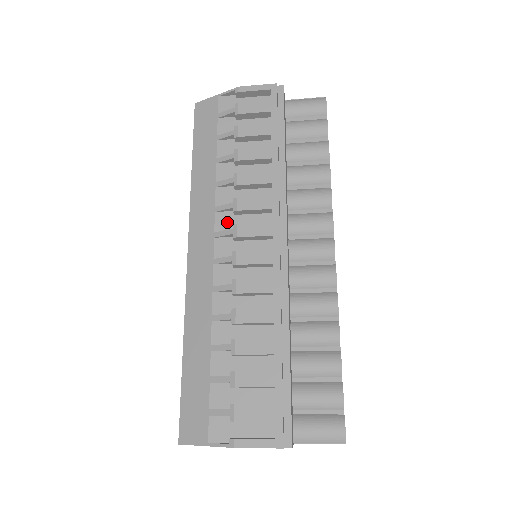
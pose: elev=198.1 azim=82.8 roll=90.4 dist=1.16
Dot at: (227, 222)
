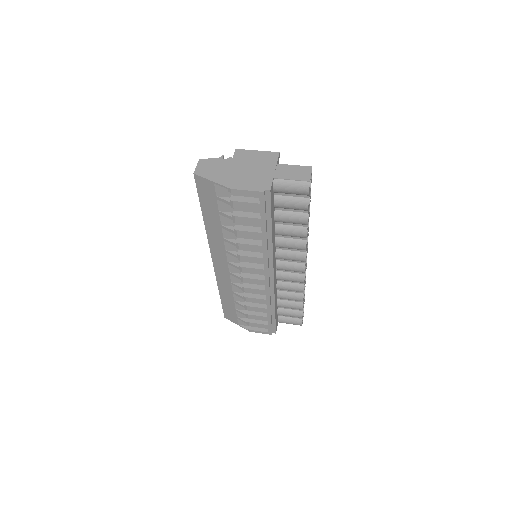
Dot at: (235, 259)
